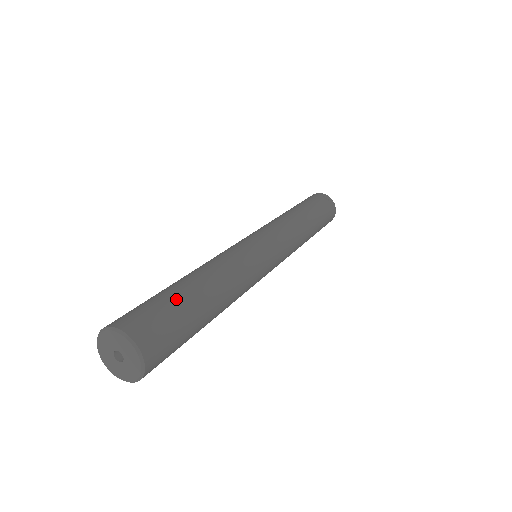
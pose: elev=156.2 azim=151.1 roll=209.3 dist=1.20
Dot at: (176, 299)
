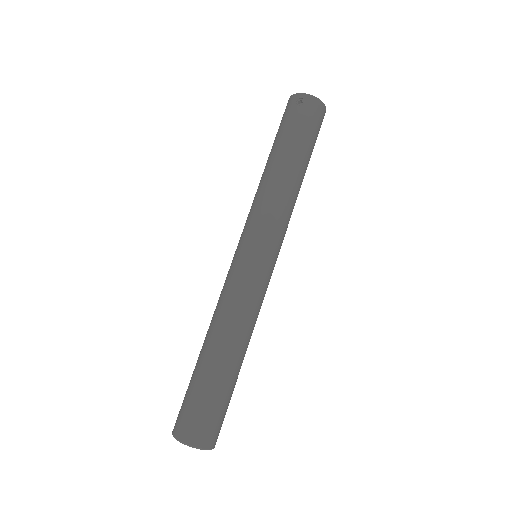
Dot at: (200, 386)
